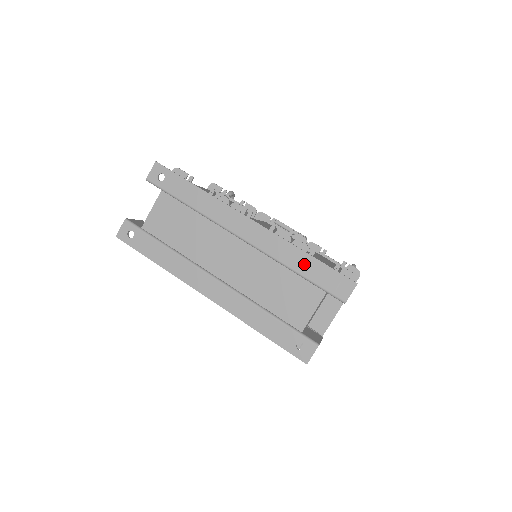
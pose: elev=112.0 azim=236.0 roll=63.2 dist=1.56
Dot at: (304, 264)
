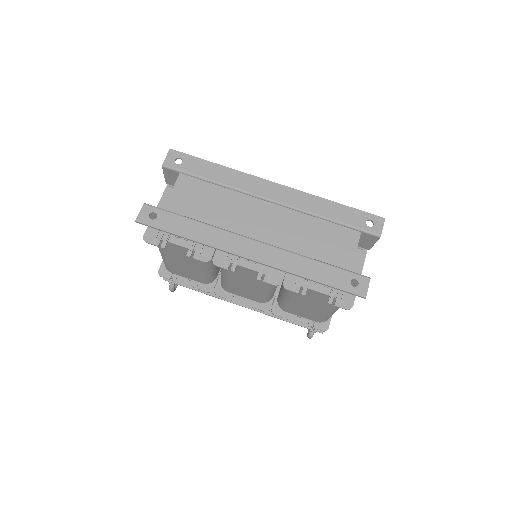
Dot at: (335, 211)
